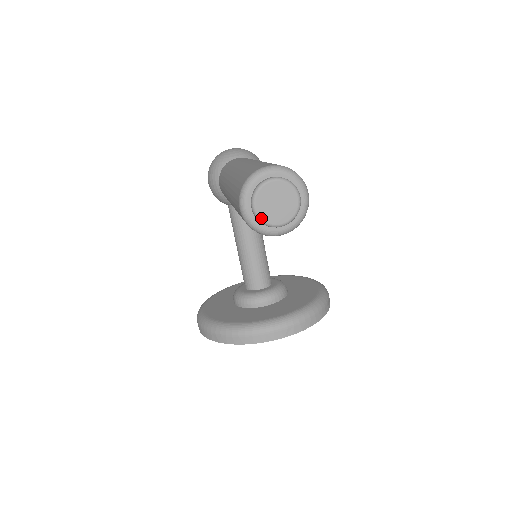
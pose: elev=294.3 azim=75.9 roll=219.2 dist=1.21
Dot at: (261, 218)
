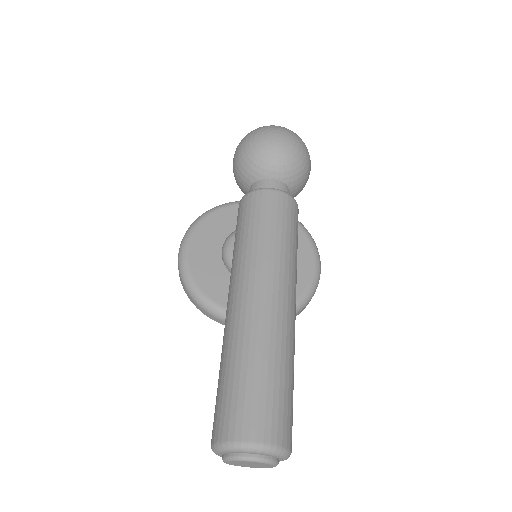
Dot at: occluded
